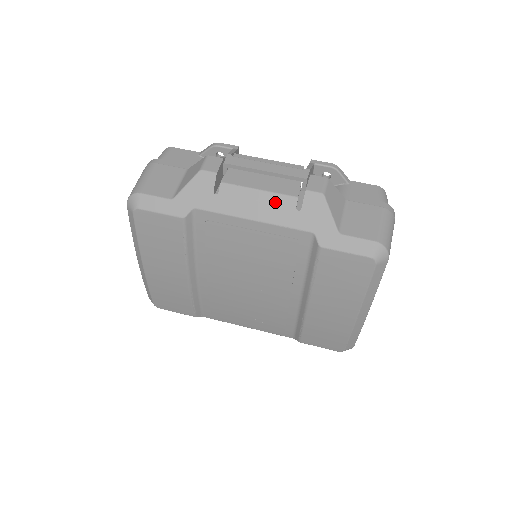
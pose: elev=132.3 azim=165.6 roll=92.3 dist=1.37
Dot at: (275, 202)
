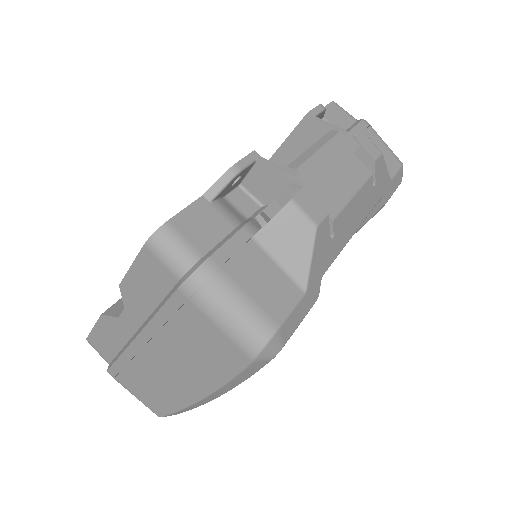
Dot at: (364, 195)
